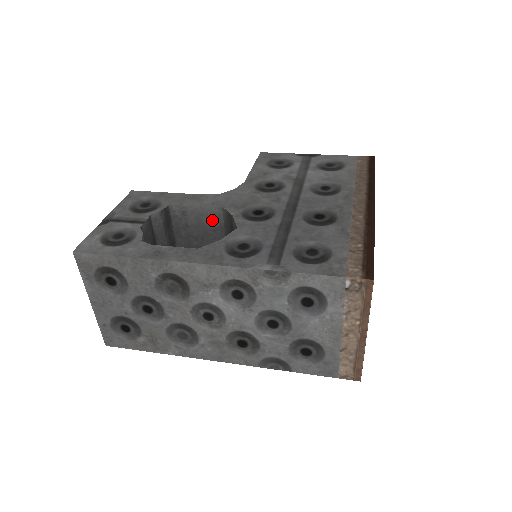
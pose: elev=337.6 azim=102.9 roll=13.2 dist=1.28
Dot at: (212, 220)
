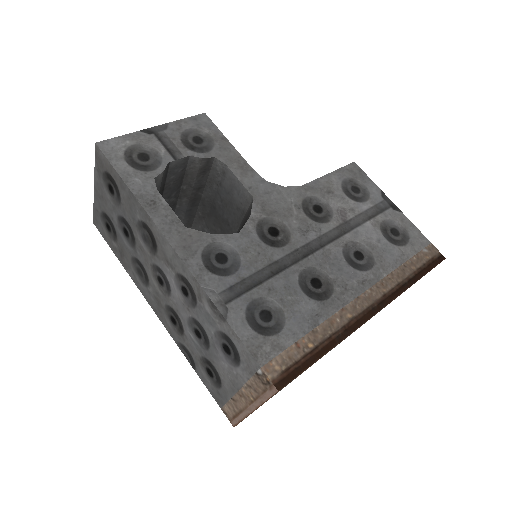
Dot at: (240, 199)
